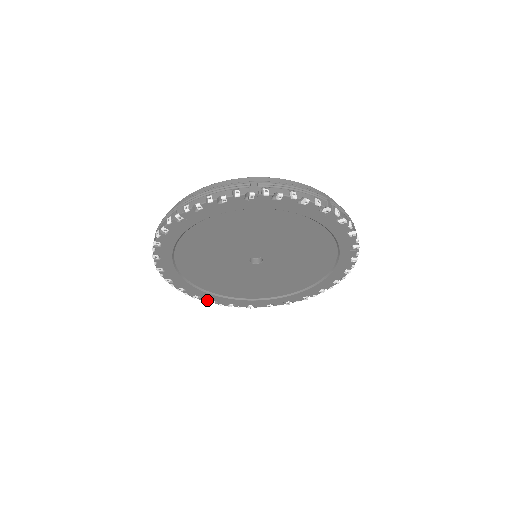
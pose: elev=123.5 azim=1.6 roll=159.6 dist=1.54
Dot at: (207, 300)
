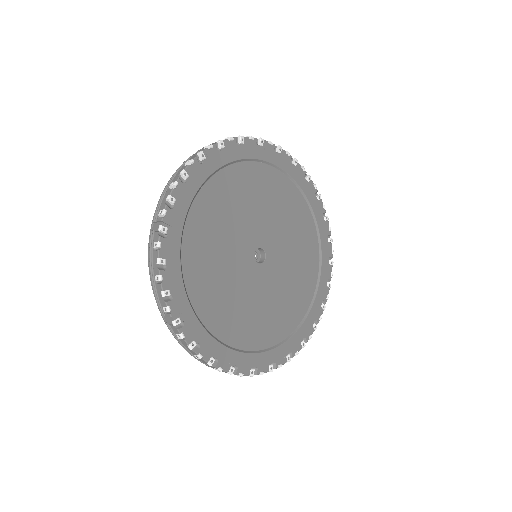
Dot at: (205, 356)
